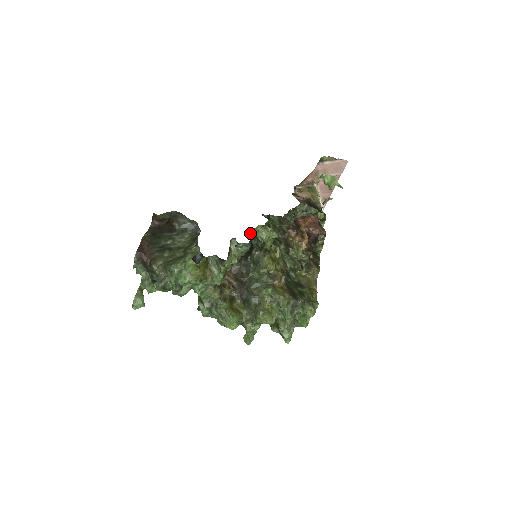
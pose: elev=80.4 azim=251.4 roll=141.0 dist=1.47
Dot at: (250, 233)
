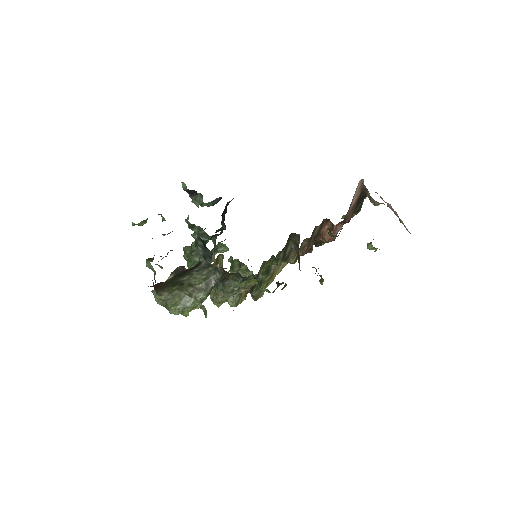
Dot at: occluded
